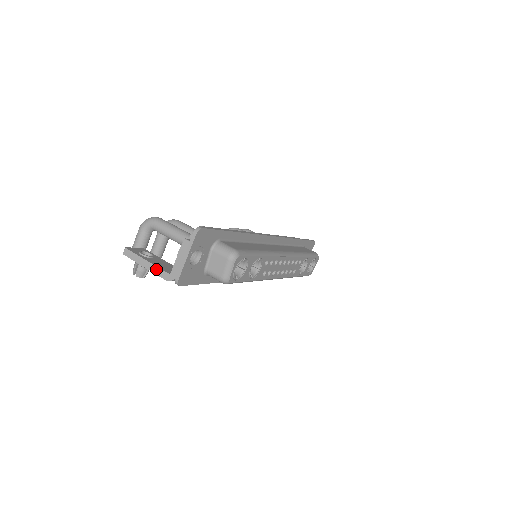
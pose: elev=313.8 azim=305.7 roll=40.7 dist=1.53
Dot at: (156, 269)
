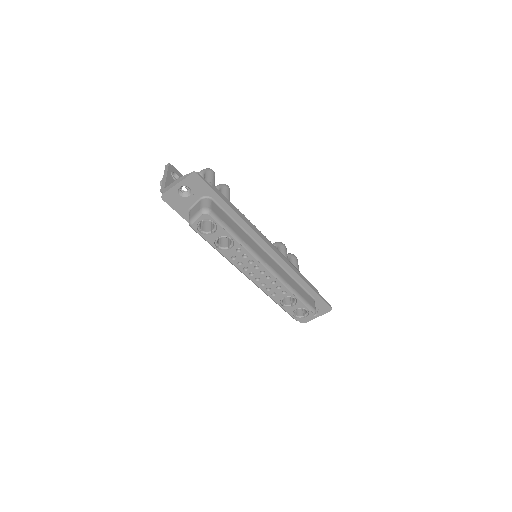
Dot at: (164, 182)
